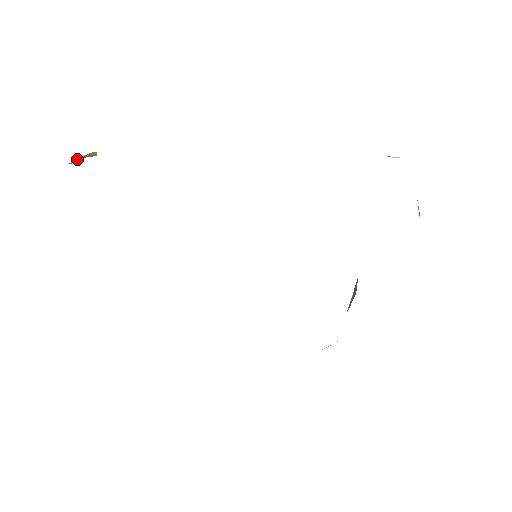
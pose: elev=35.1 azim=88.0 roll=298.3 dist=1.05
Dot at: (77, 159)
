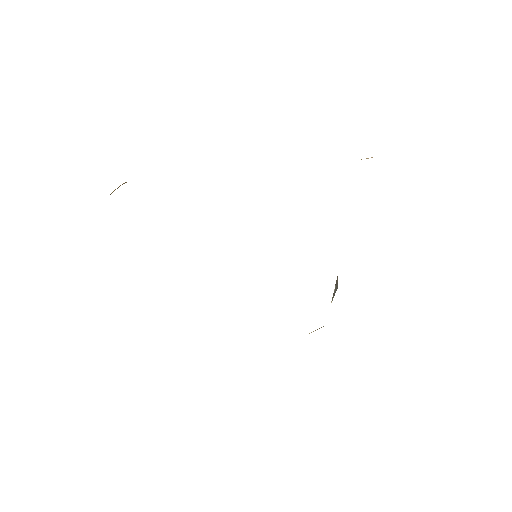
Dot at: occluded
